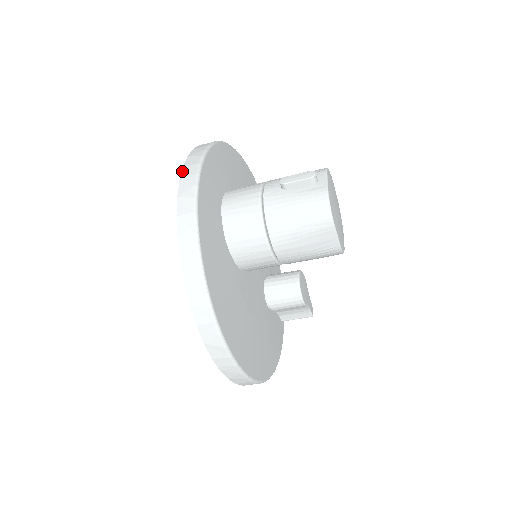
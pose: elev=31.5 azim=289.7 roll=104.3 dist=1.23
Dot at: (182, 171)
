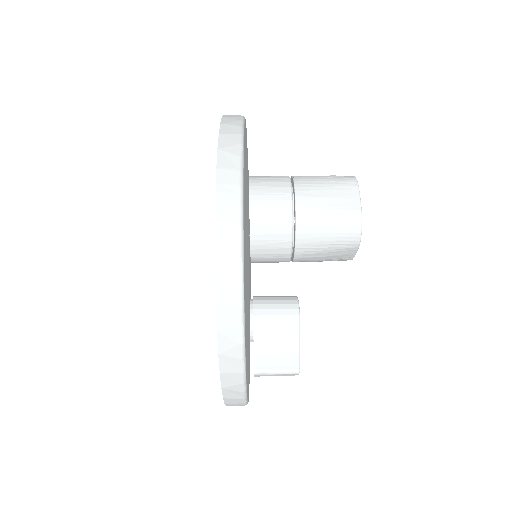
Dot at: occluded
